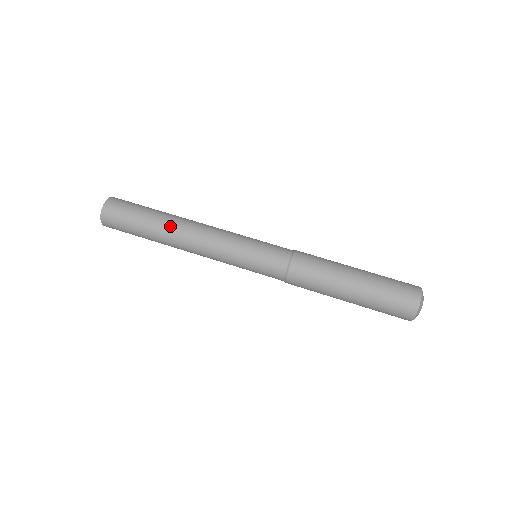
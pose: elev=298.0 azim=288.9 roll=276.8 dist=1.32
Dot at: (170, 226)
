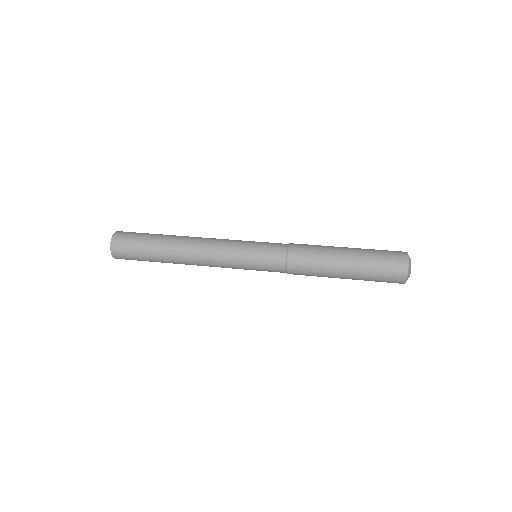
Dot at: (174, 250)
